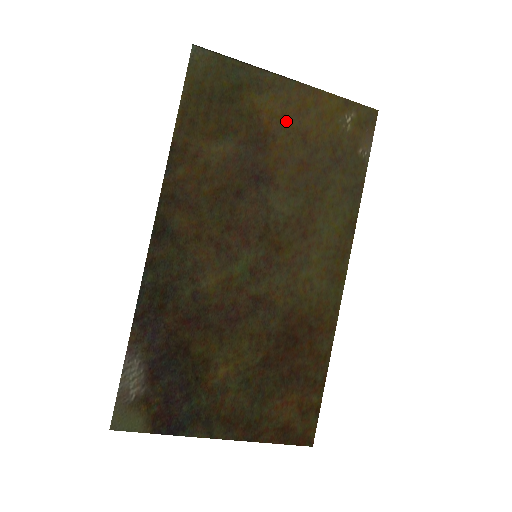
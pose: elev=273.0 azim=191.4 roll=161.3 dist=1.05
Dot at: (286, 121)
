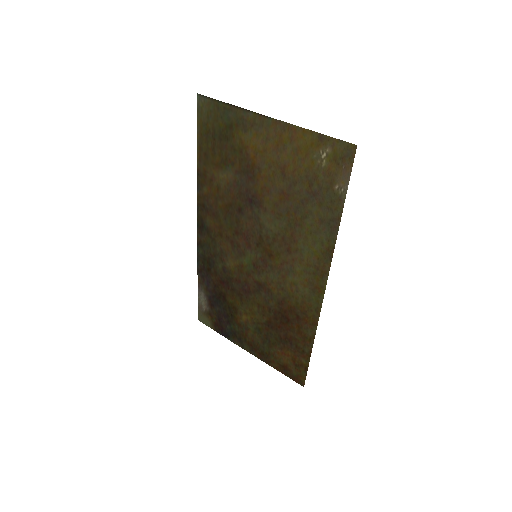
Dot at: (267, 156)
